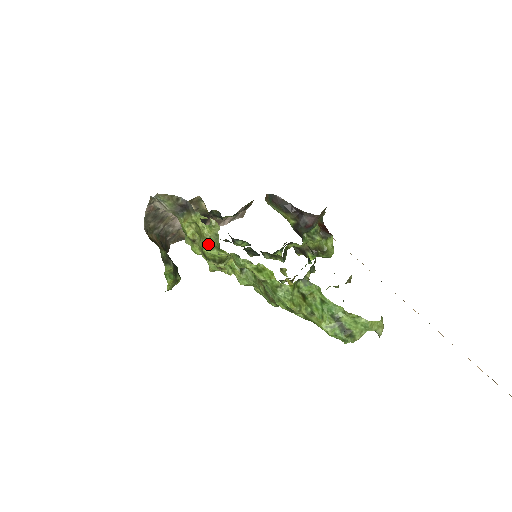
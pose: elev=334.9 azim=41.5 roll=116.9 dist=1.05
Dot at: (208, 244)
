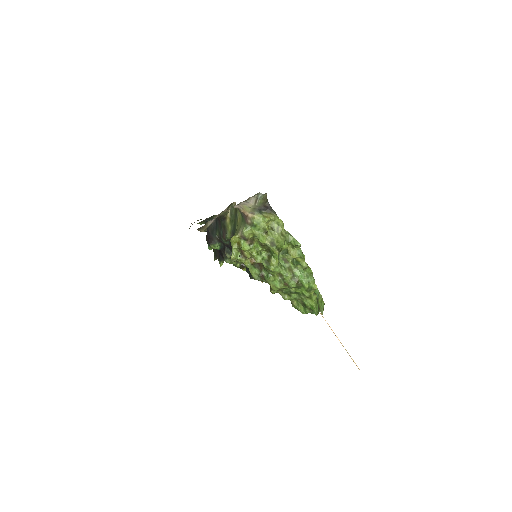
Dot at: (285, 237)
